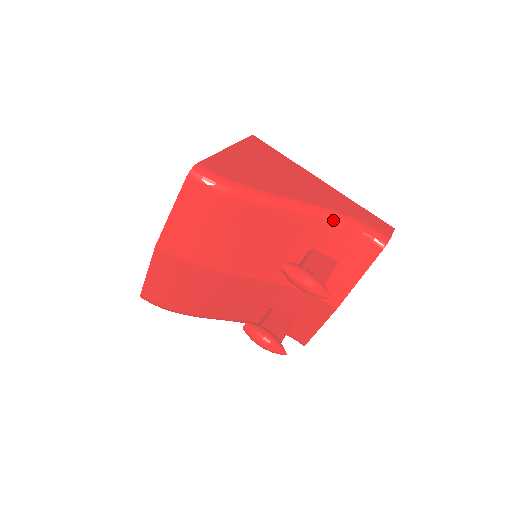
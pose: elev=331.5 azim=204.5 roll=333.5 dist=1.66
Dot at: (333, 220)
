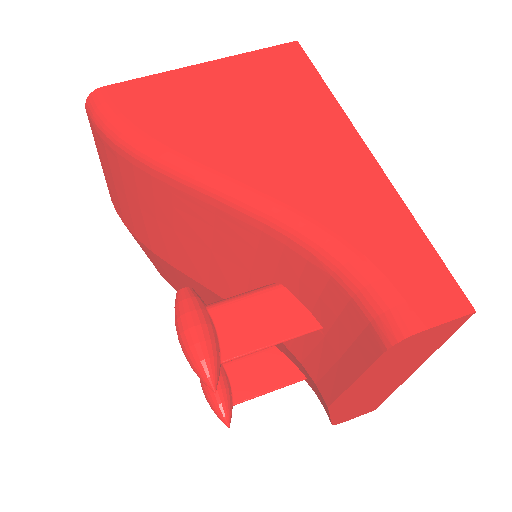
Dot at: (298, 240)
